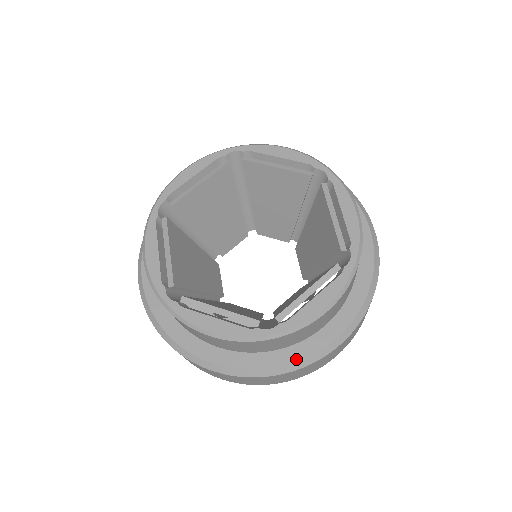
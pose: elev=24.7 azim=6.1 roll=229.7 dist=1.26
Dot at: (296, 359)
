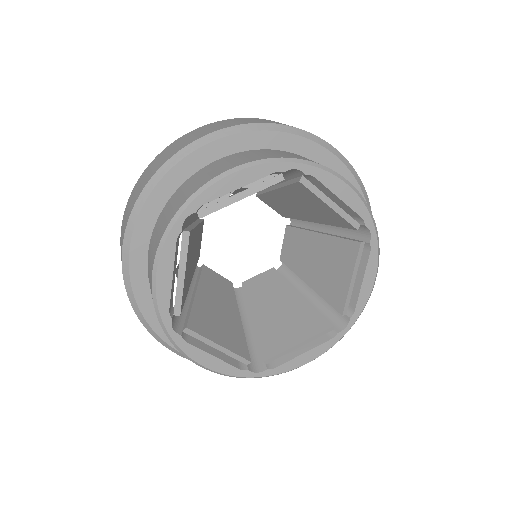
Dot at: occluded
